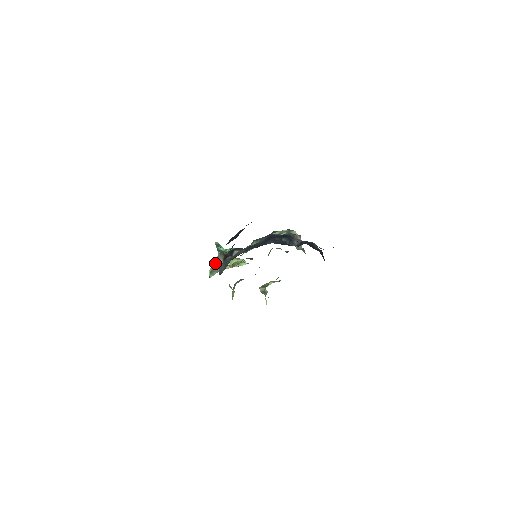
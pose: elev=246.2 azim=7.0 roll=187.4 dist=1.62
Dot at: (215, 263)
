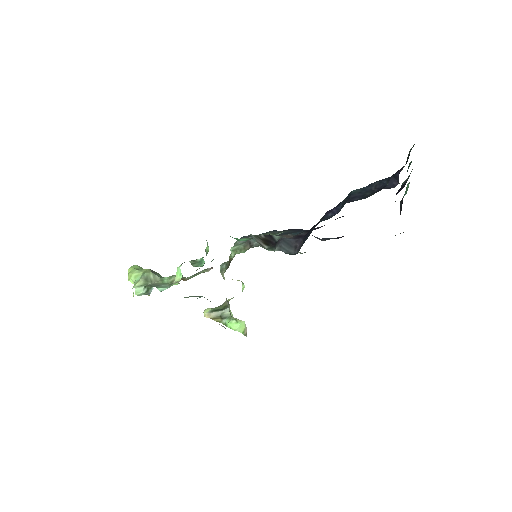
Dot at: (199, 262)
